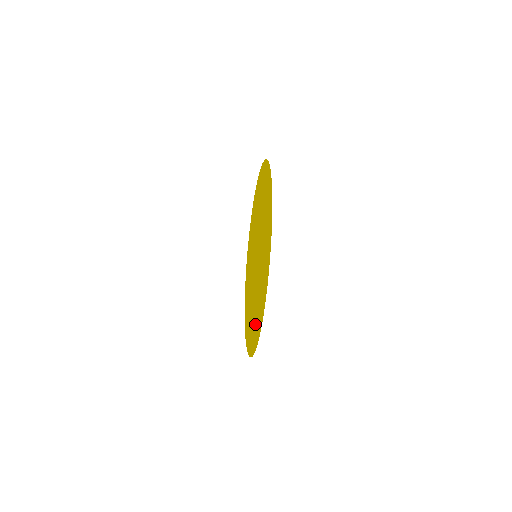
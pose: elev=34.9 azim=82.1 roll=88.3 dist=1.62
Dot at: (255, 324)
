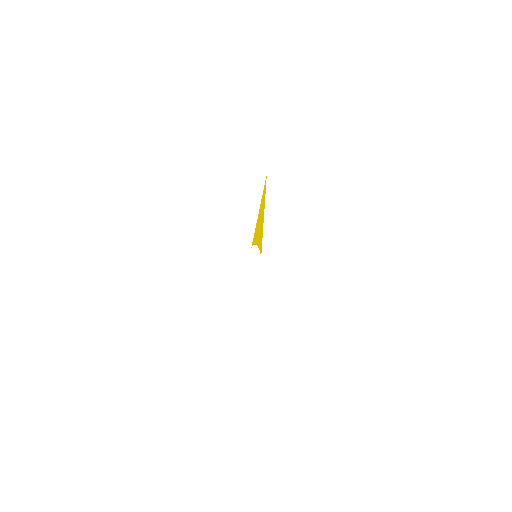
Dot at: occluded
